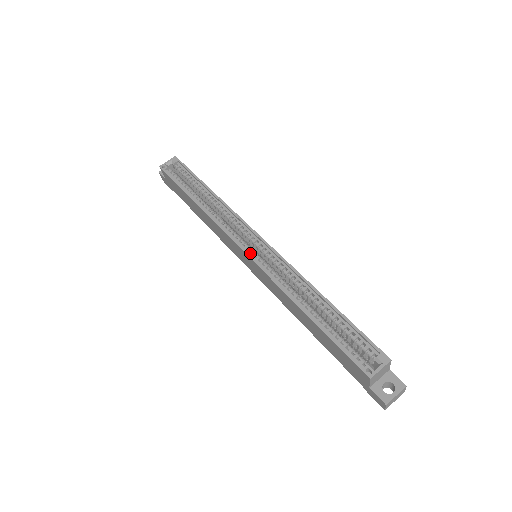
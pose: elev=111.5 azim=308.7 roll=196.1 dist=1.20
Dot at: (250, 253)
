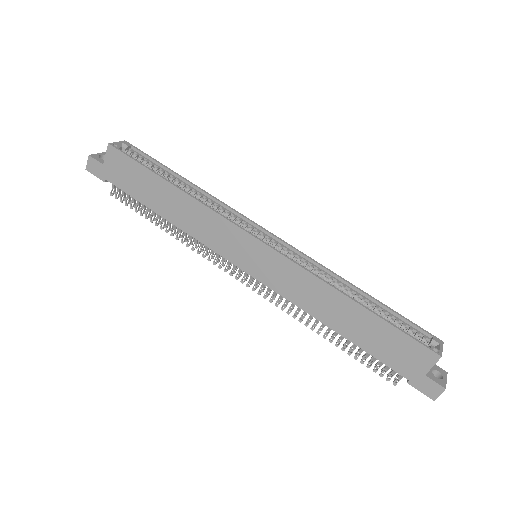
Dot at: (267, 245)
